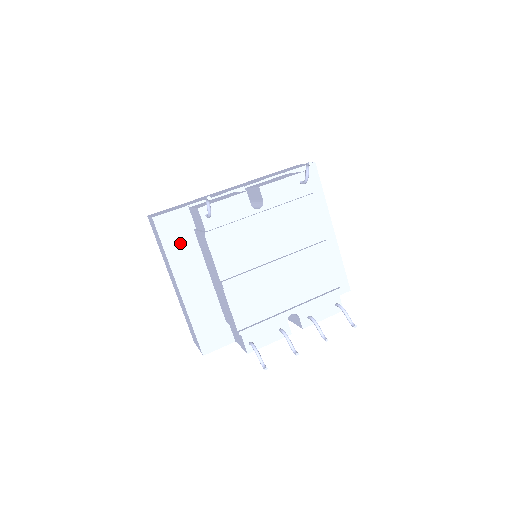
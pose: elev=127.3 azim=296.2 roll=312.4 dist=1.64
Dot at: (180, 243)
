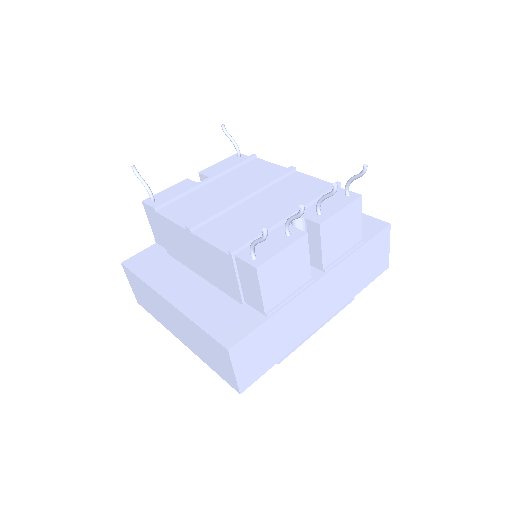
Dot at: (156, 268)
